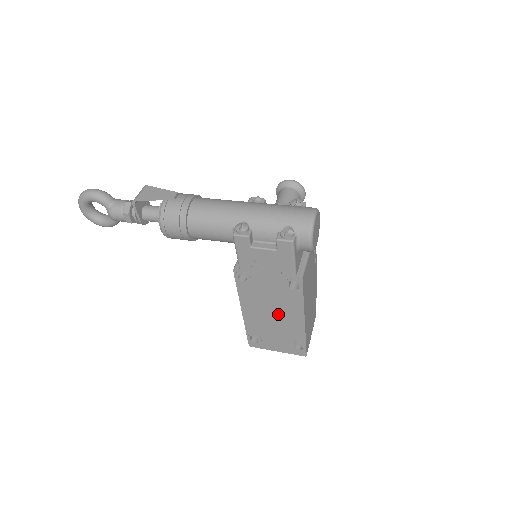
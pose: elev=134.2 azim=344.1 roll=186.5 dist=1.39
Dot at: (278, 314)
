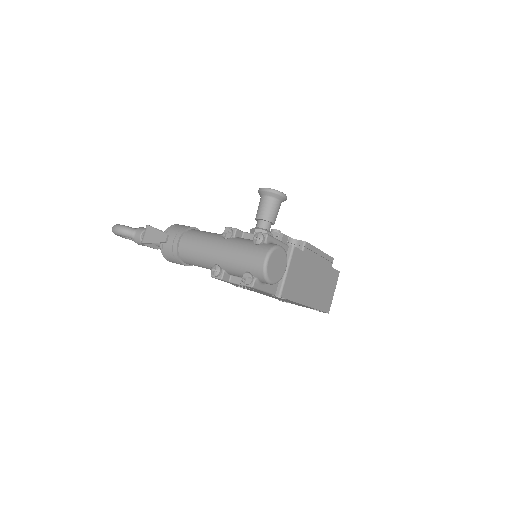
Dot at: occluded
